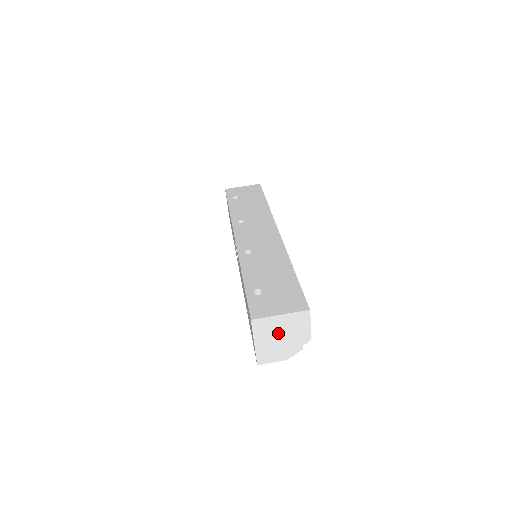
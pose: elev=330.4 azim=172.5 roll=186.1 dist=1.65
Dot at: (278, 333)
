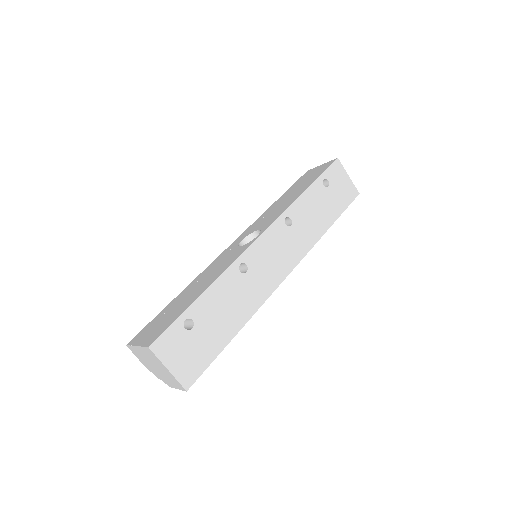
Dot at: (156, 365)
